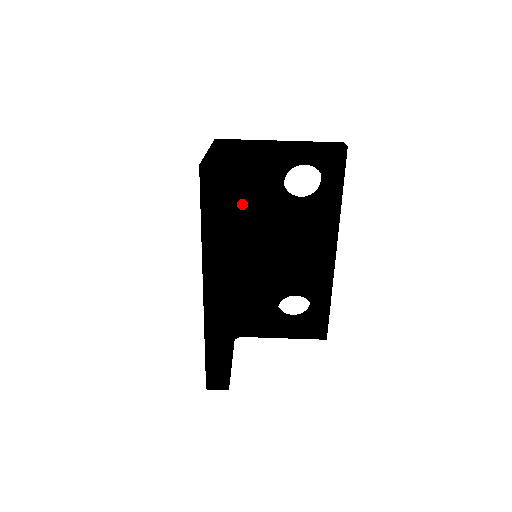
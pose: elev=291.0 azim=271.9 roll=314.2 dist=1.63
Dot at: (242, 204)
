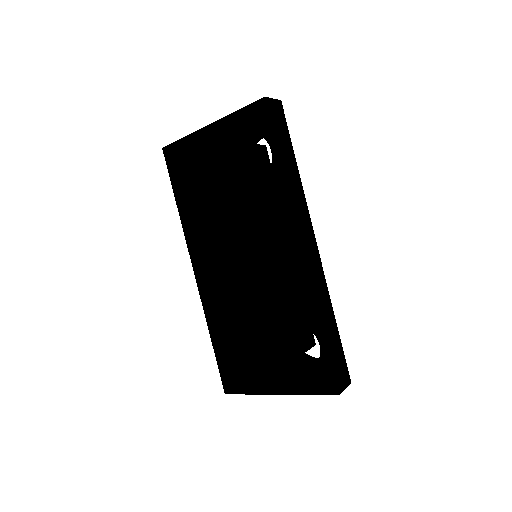
Dot at: occluded
